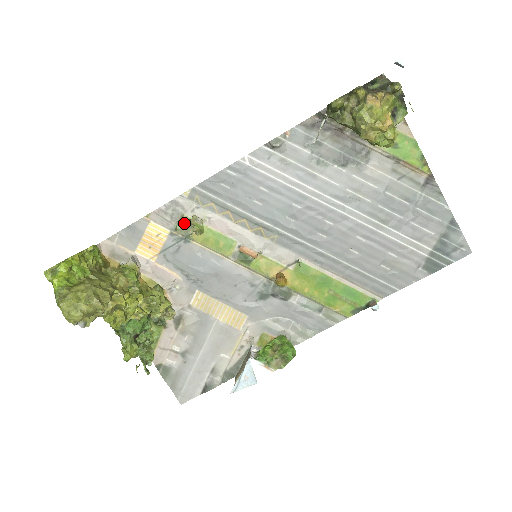
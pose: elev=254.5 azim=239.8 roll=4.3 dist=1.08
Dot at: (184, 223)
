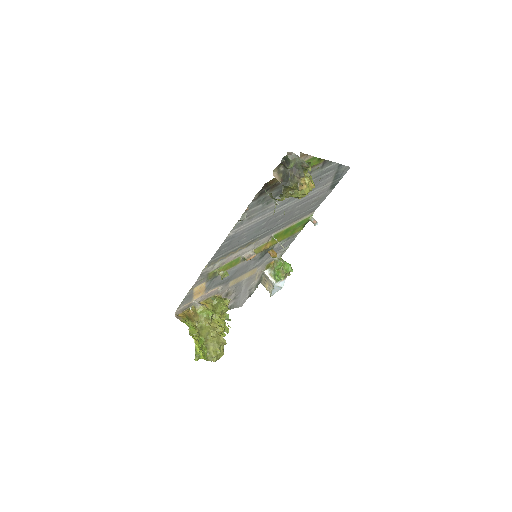
Dot at: (211, 275)
